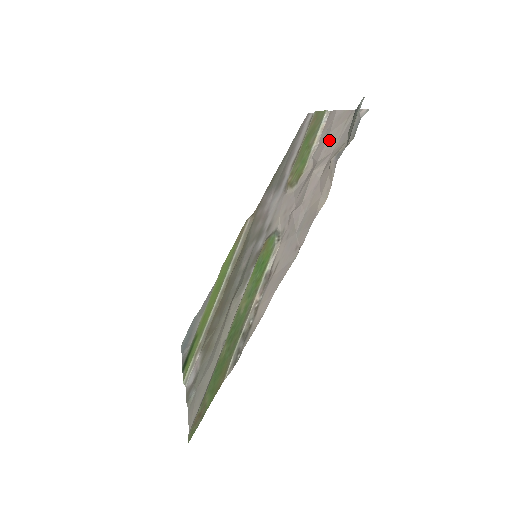
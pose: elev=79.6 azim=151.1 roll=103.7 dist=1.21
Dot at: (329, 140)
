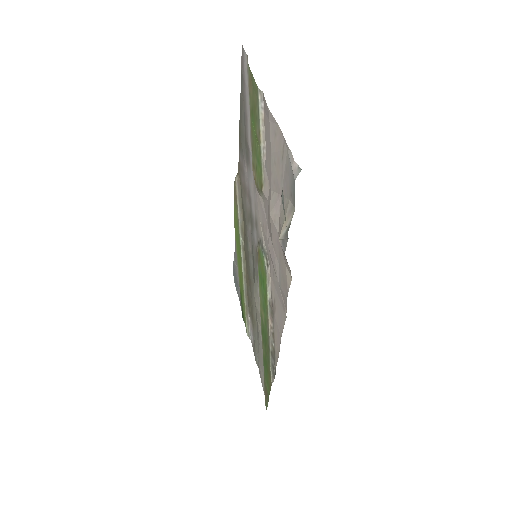
Dot at: (273, 167)
